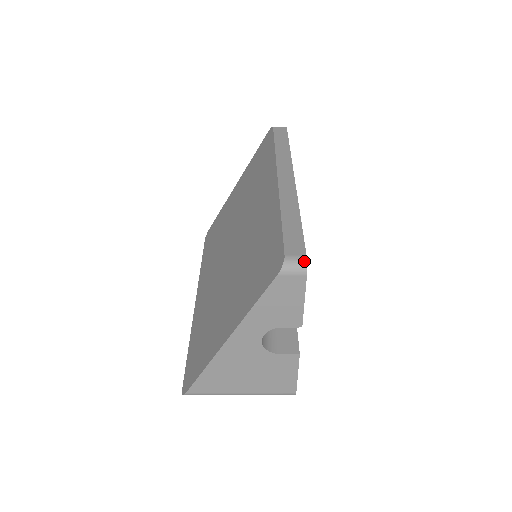
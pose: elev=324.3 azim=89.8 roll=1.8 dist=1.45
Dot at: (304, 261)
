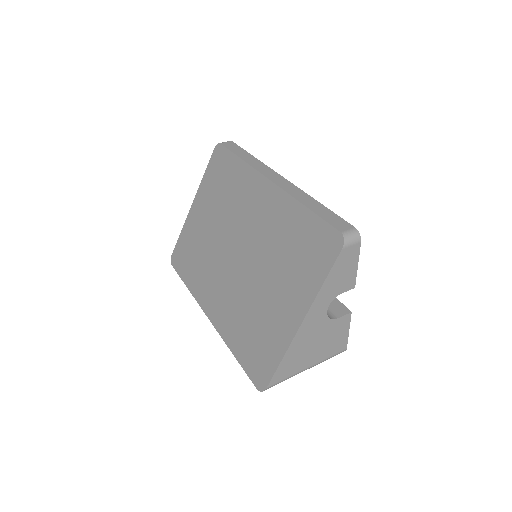
Dot at: (356, 231)
